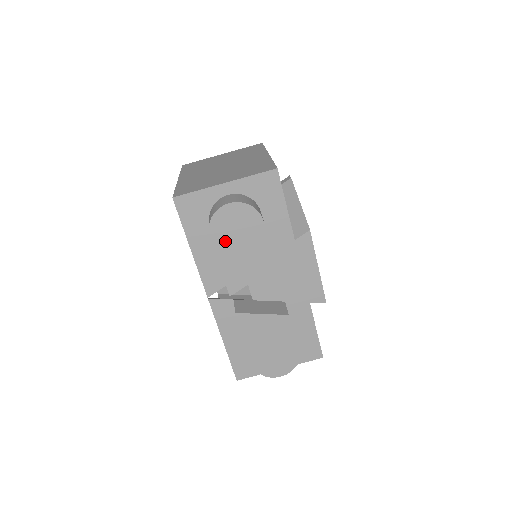
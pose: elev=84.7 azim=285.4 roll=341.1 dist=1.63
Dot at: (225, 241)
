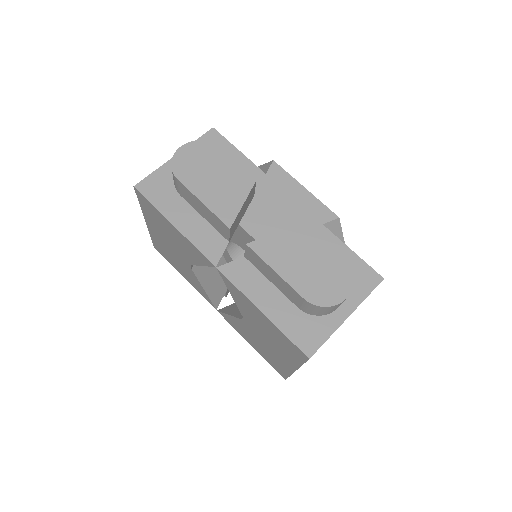
Dot at: (195, 178)
